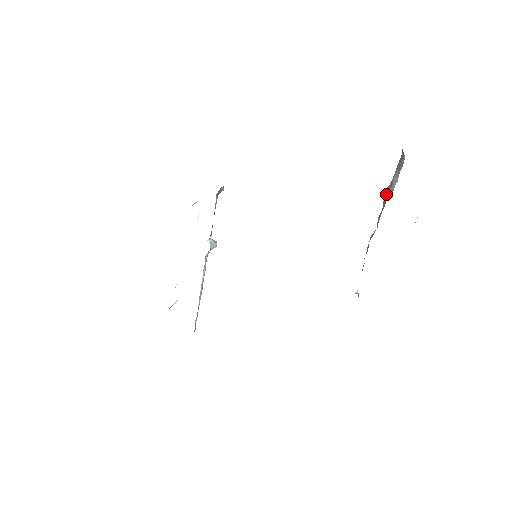
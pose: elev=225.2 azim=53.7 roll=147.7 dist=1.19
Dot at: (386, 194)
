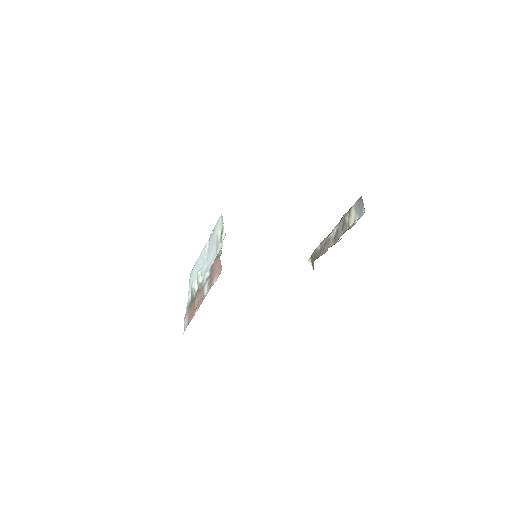
Dot at: (345, 220)
